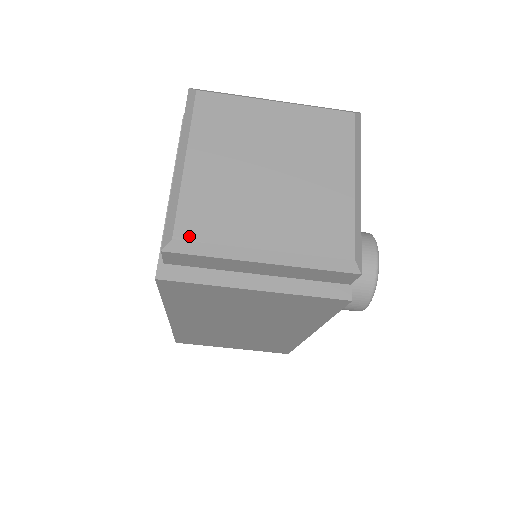
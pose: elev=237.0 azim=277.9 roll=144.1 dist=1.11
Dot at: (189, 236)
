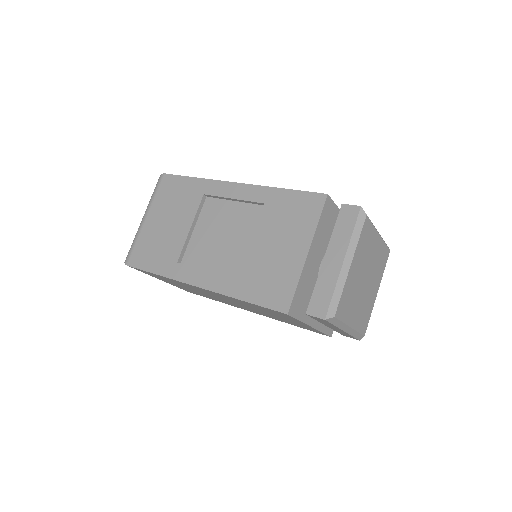
Dot at: (339, 316)
